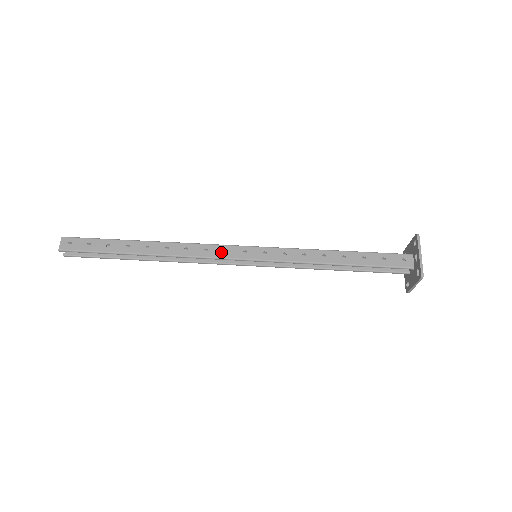
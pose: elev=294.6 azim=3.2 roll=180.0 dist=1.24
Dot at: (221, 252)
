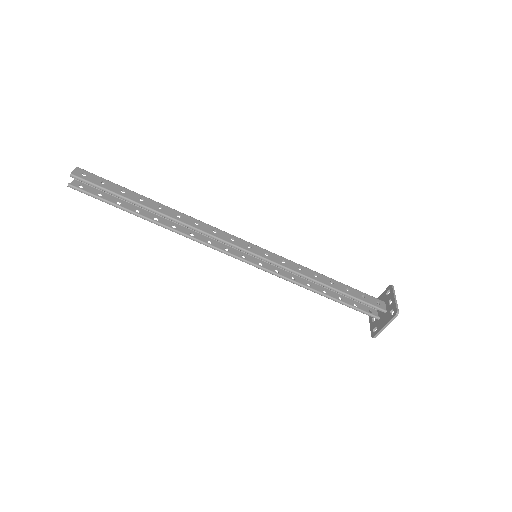
Dot at: (229, 238)
